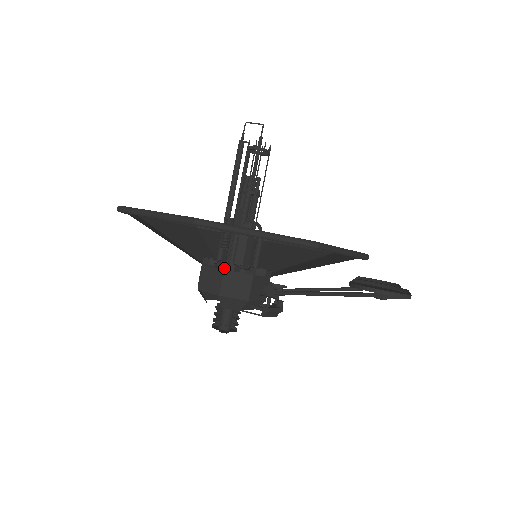
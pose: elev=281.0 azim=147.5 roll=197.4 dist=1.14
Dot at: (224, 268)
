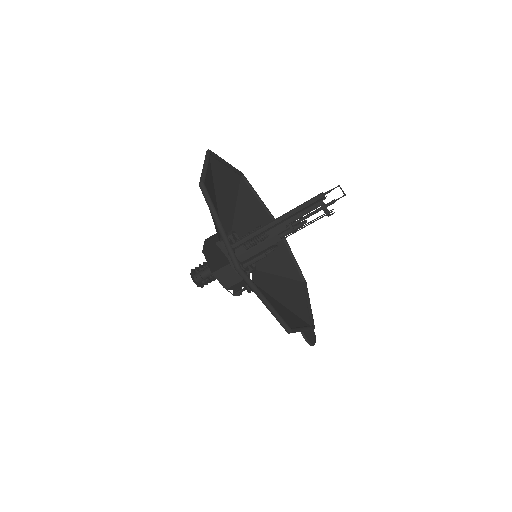
Dot at: occluded
